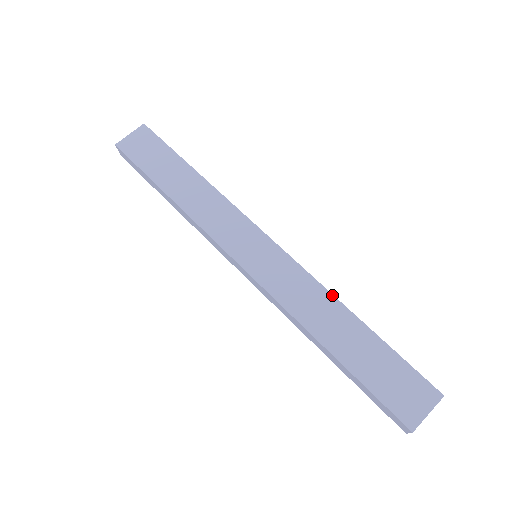
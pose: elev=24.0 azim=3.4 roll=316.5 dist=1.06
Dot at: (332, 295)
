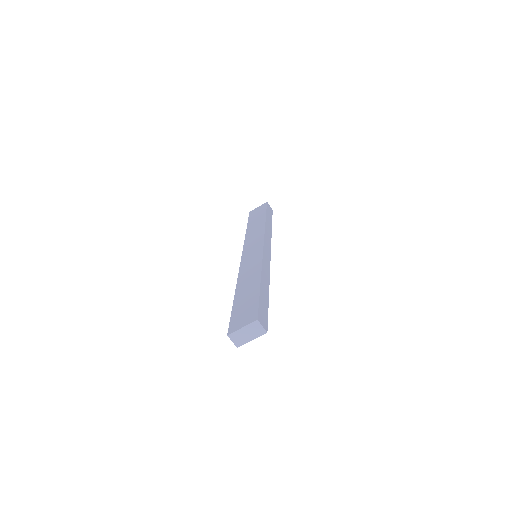
Dot at: (261, 269)
